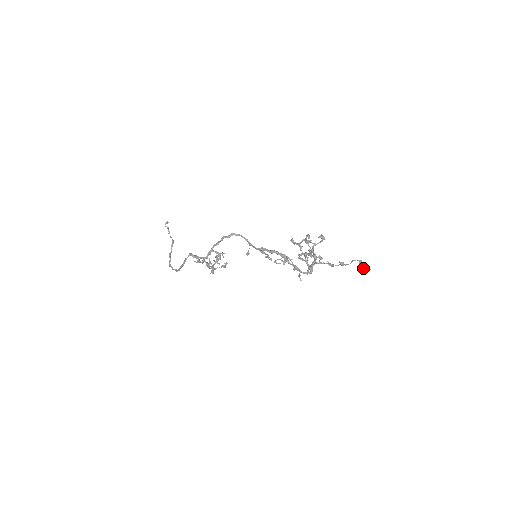
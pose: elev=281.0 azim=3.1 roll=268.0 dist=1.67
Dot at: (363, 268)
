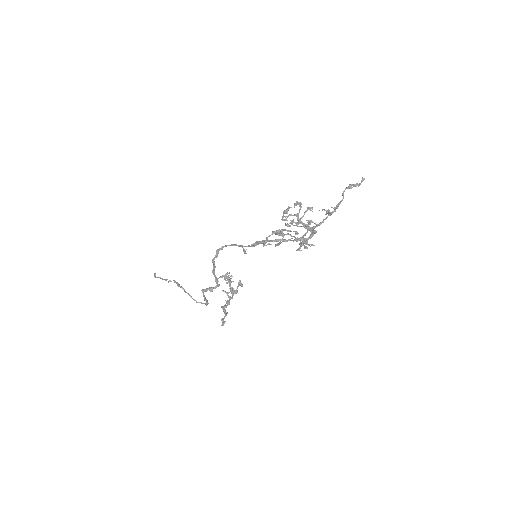
Dot at: occluded
